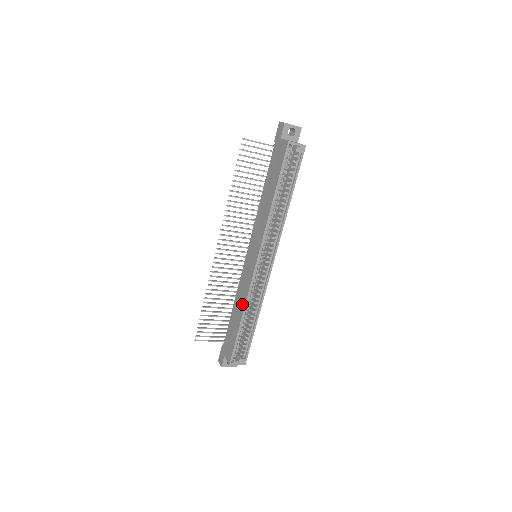
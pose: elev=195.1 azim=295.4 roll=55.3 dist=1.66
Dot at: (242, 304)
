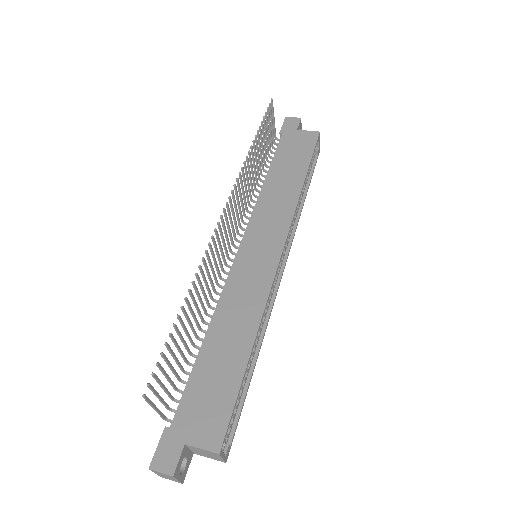
Dot at: (248, 323)
